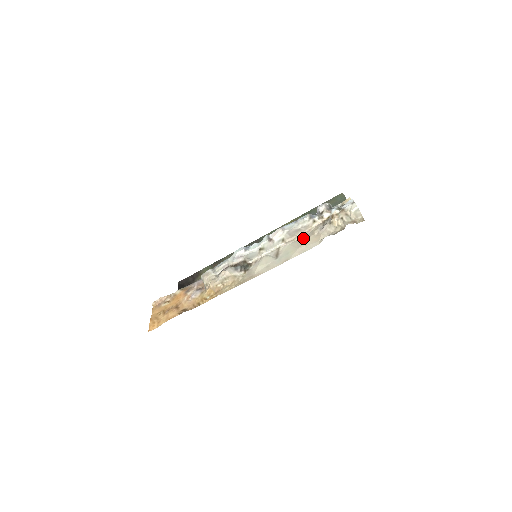
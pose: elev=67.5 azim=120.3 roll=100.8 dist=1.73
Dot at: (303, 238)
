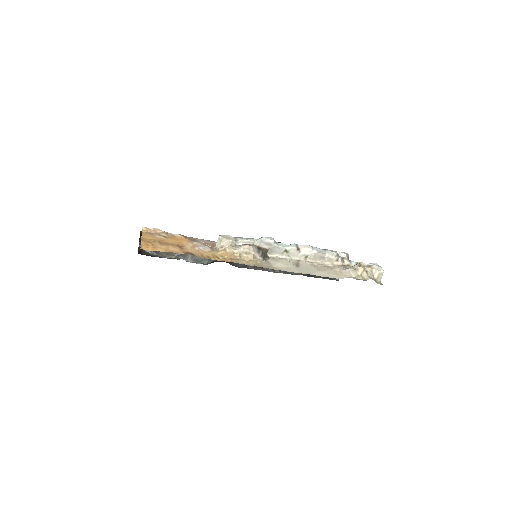
Dot at: (324, 266)
